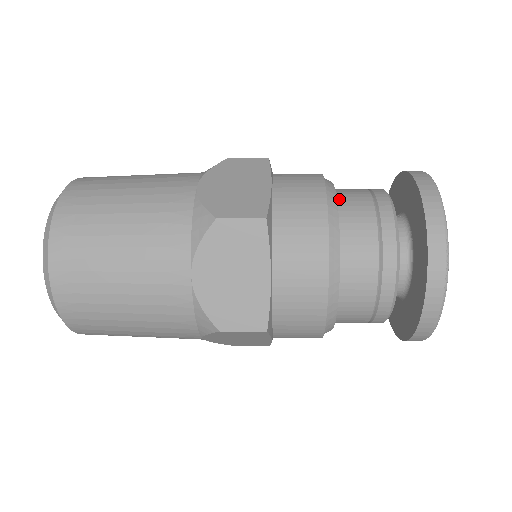
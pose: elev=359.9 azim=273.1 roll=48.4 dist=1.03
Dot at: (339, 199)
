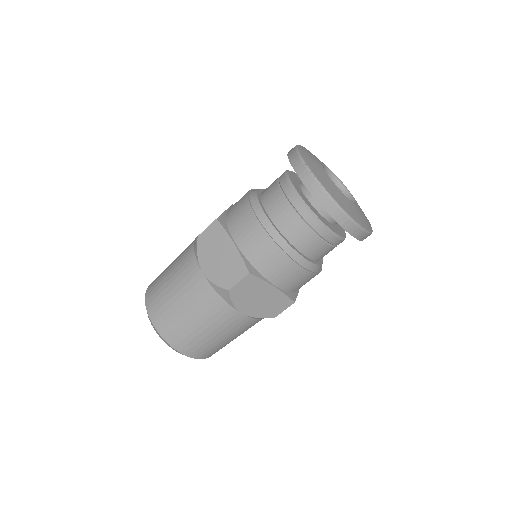
Dot at: (263, 191)
